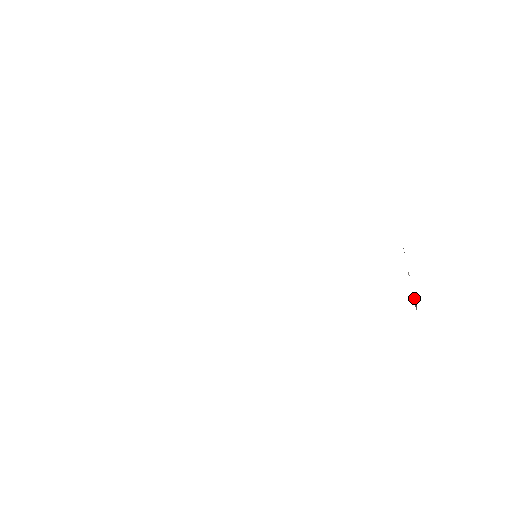
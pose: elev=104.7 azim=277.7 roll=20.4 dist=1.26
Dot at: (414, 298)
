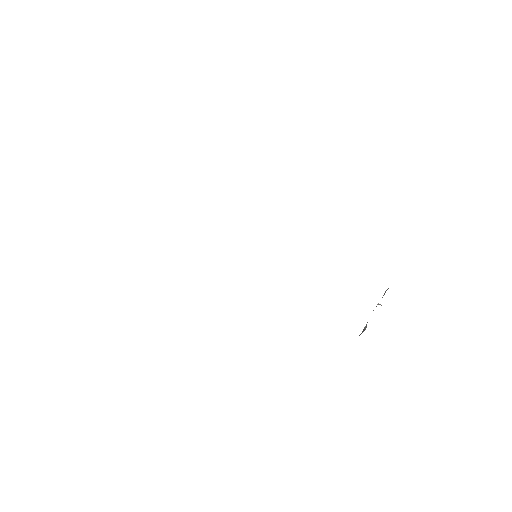
Dot at: (366, 325)
